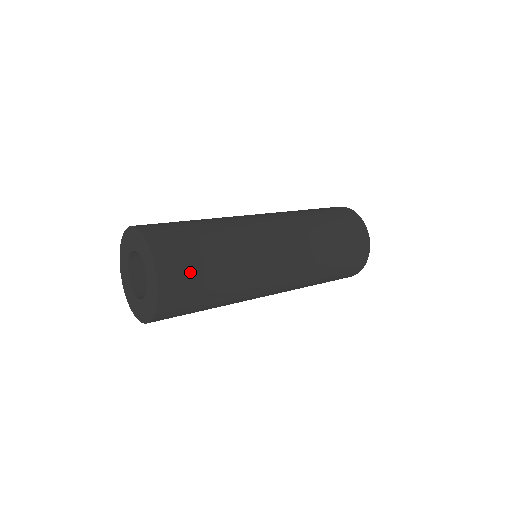
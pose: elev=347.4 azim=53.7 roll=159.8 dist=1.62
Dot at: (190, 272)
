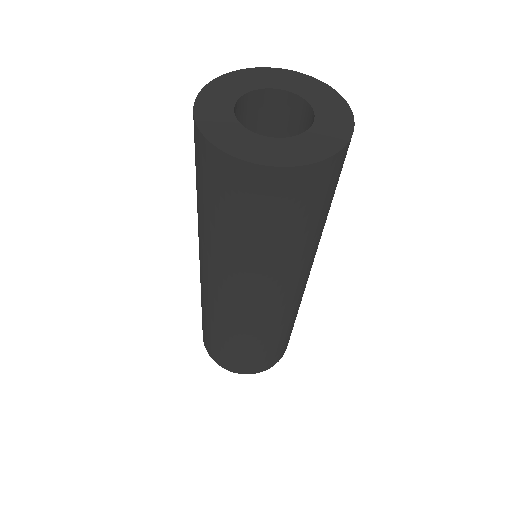
Dot at: (340, 173)
